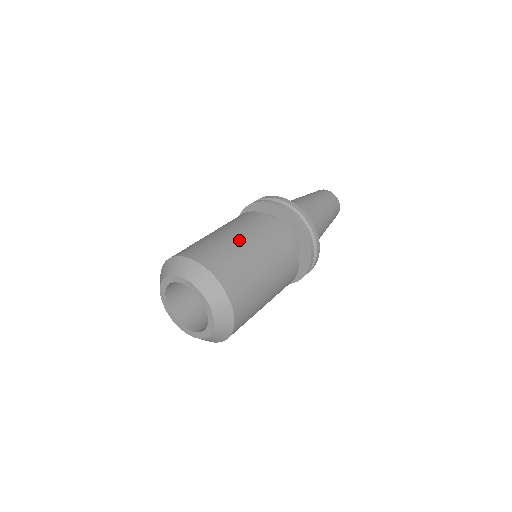
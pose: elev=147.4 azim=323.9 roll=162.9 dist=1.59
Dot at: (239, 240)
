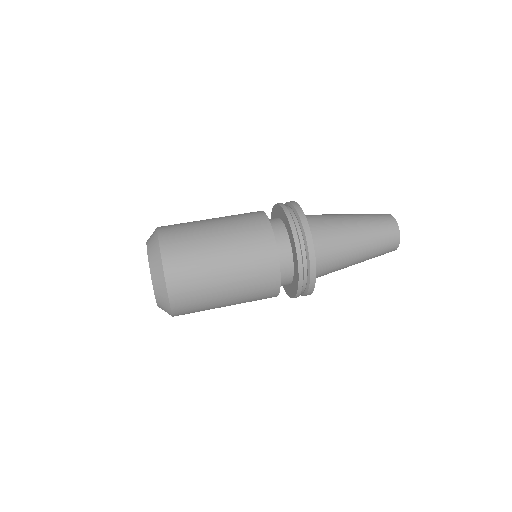
Dot at: (210, 223)
